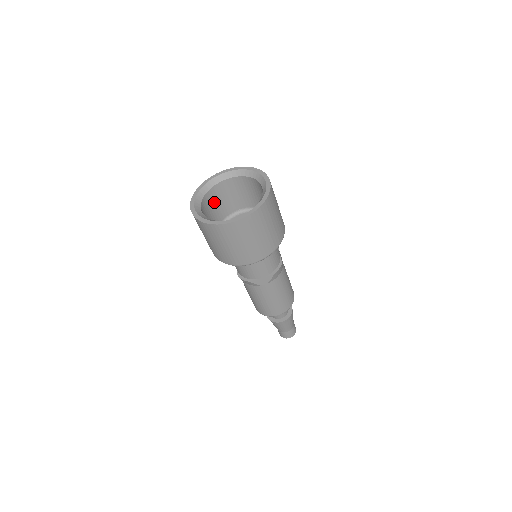
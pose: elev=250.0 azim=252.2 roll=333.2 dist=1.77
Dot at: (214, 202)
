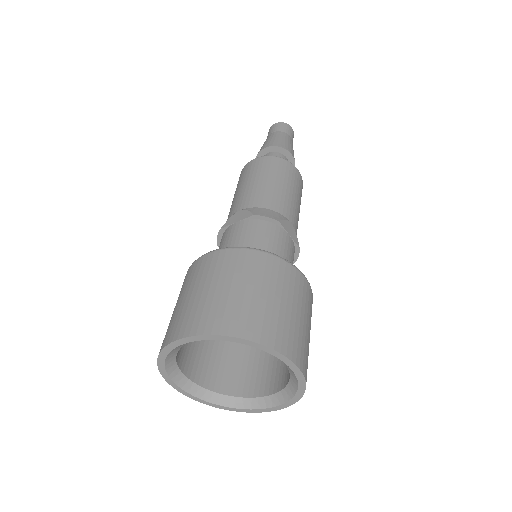
Dot at: occluded
